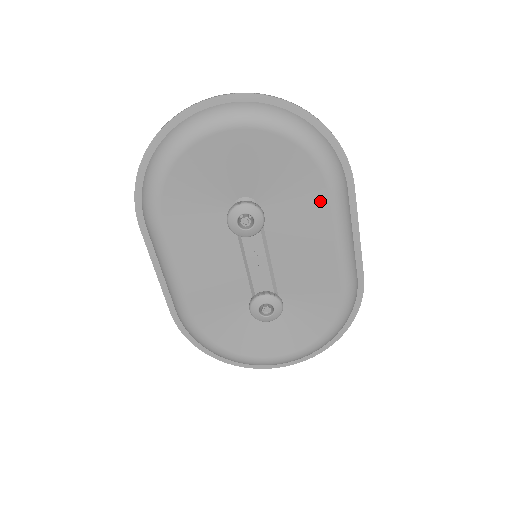
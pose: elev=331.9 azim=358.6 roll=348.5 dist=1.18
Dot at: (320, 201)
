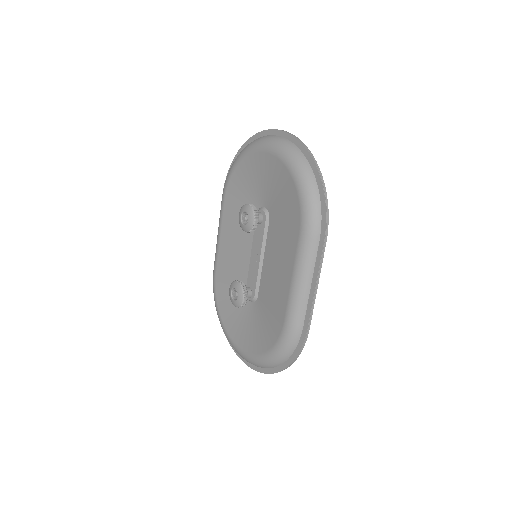
Dot at: (294, 236)
